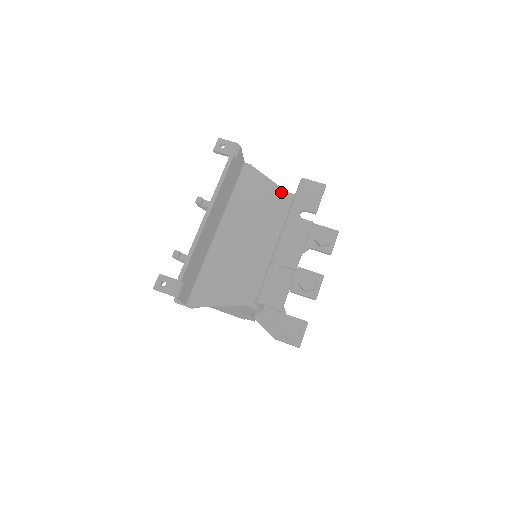
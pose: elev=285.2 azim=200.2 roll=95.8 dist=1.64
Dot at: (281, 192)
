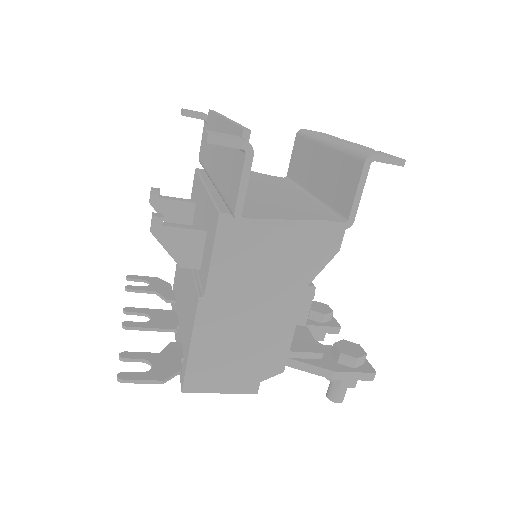
Dot at: (264, 174)
